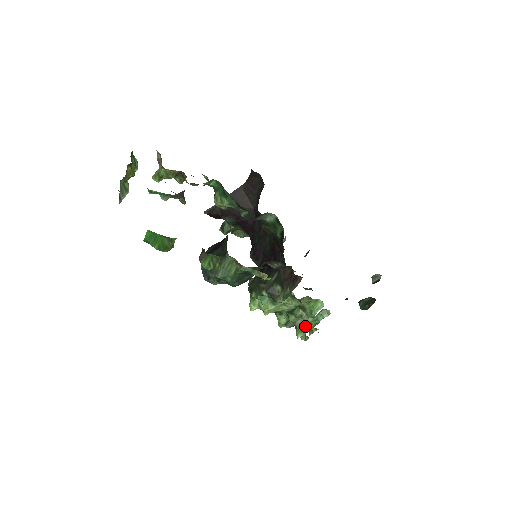
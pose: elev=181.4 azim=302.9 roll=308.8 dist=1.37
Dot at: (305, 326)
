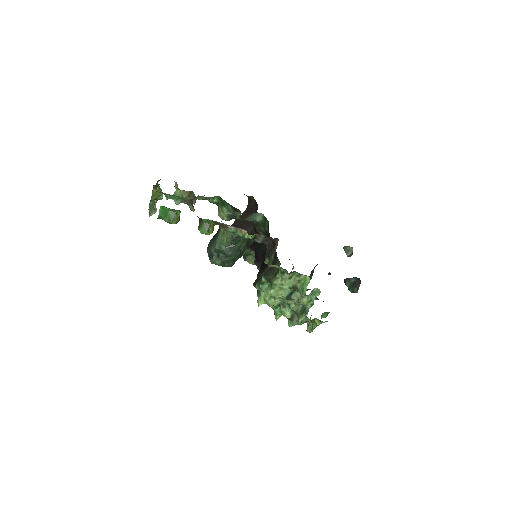
Dot at: (304, 311)
